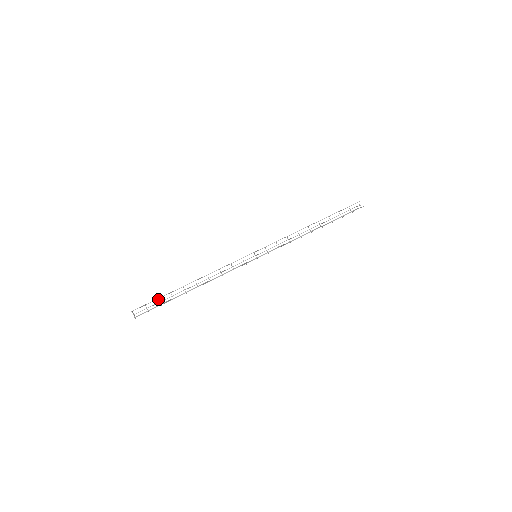
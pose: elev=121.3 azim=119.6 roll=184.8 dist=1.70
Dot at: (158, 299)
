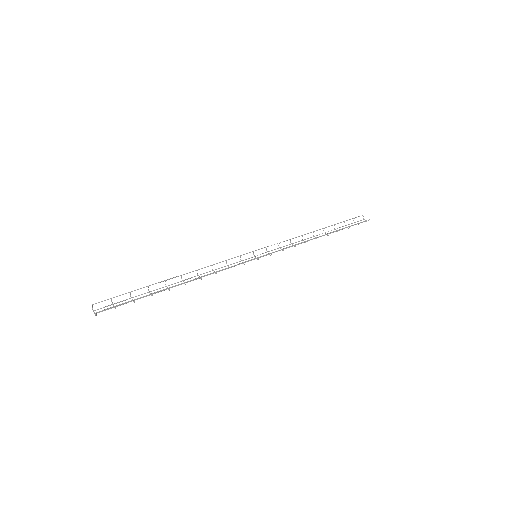
Dot at: (130, 293)
